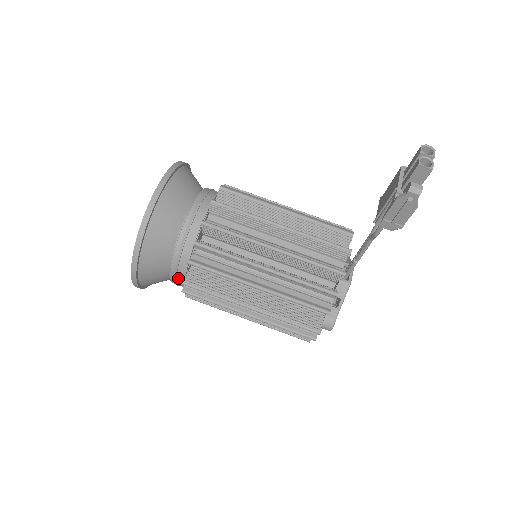
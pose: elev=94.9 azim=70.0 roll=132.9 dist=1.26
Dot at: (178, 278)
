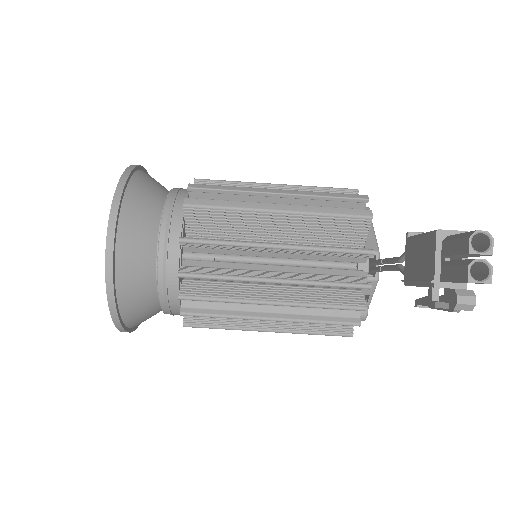
Dot at: (176, 314)
